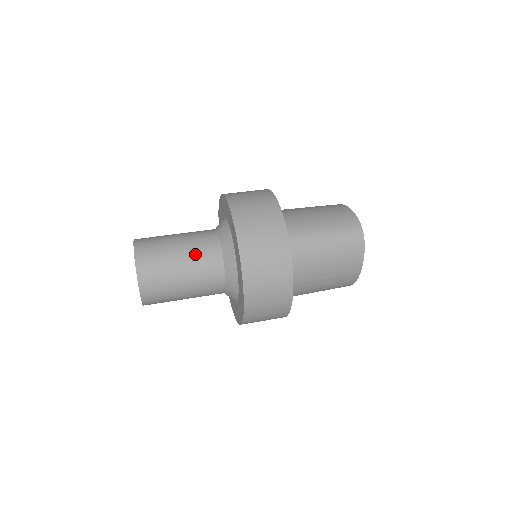
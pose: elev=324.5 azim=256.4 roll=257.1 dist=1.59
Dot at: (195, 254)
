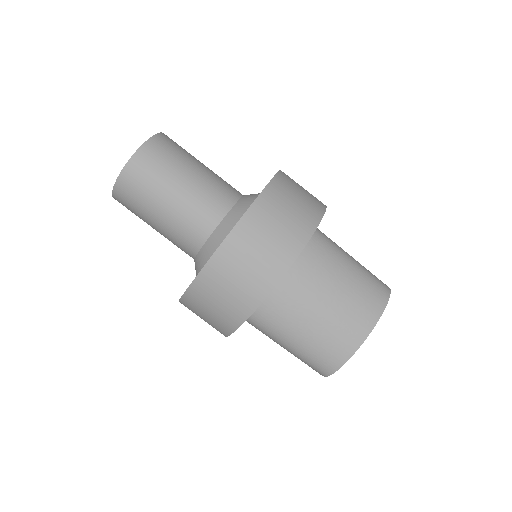
Dot at: (172, 232)
